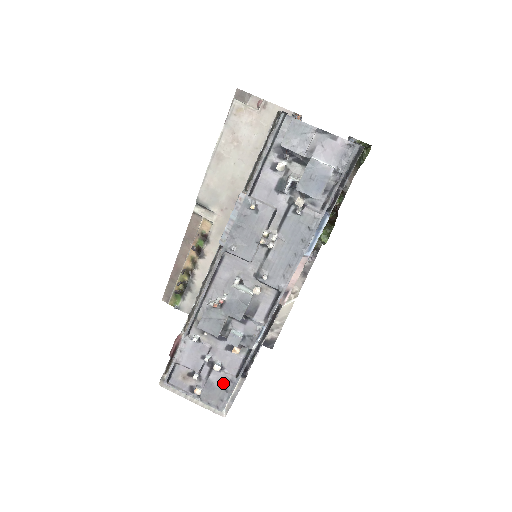
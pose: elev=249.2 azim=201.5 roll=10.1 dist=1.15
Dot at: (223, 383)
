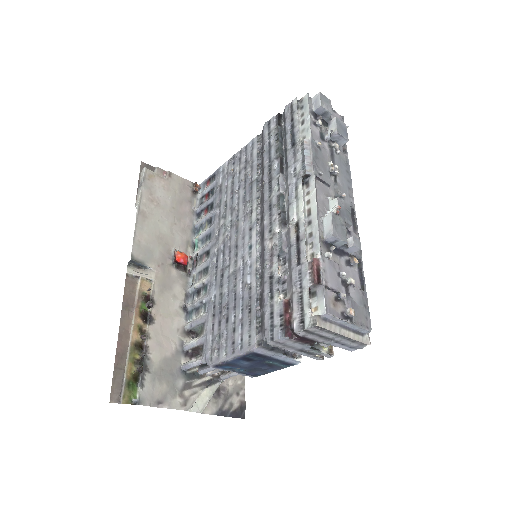
Dot at: (360, 299)
